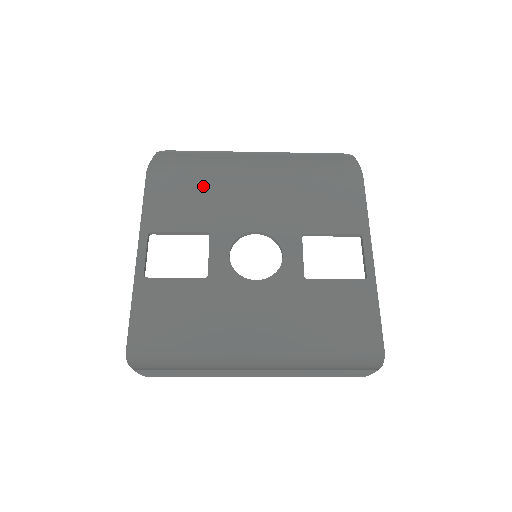
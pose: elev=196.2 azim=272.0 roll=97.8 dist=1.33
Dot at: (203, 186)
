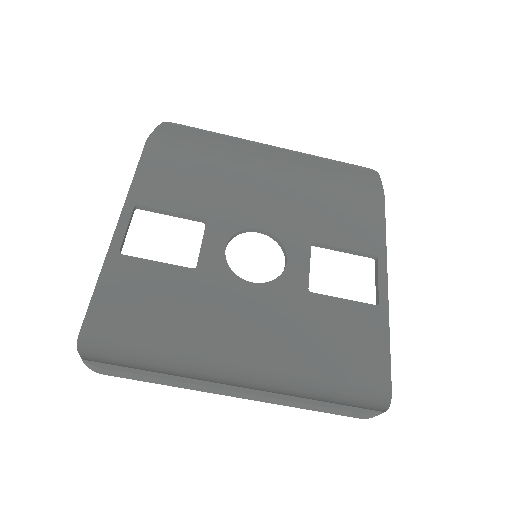
Dot at: (208, 169)
